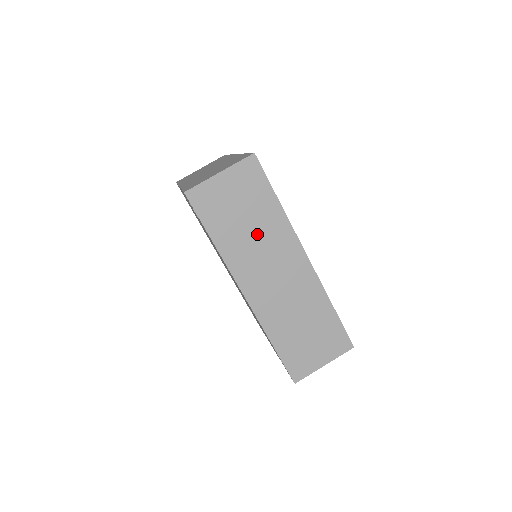
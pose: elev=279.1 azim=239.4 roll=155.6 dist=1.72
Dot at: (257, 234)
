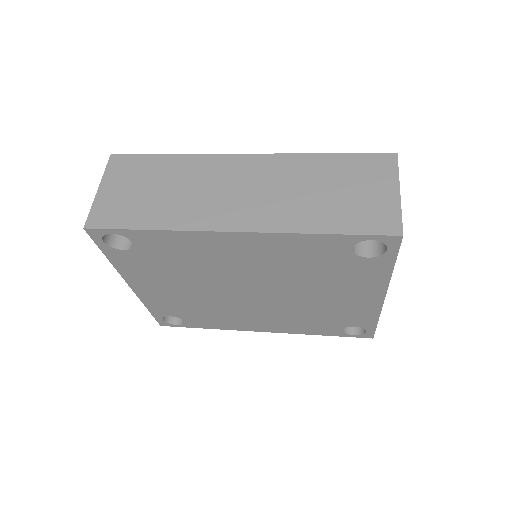
Dot at: (181, 187)
